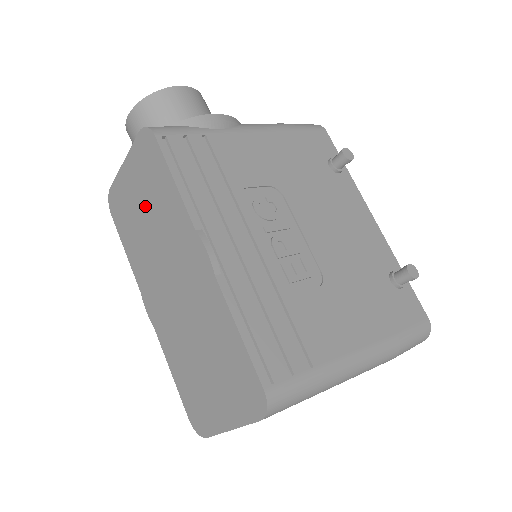
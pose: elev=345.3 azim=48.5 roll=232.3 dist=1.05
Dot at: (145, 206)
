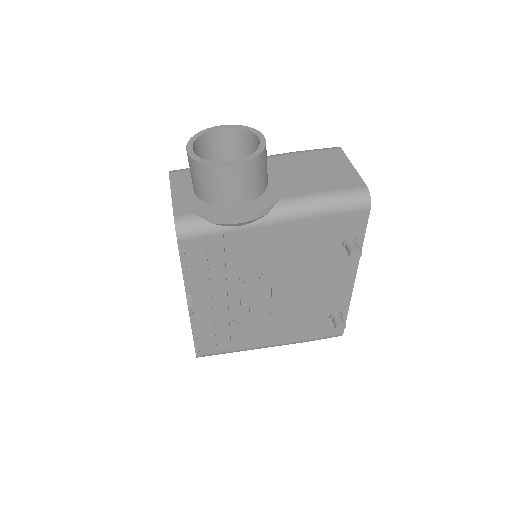
Dot at: occluded
